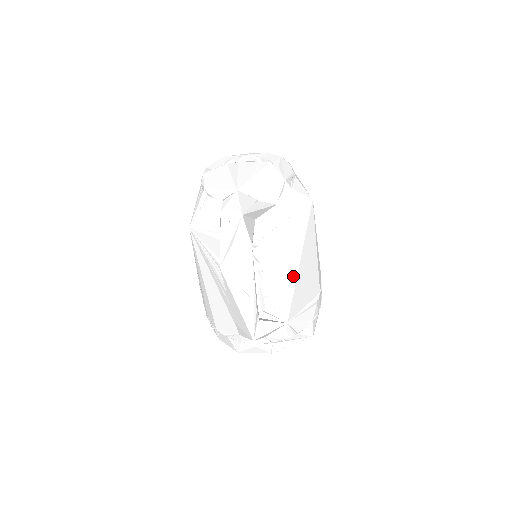
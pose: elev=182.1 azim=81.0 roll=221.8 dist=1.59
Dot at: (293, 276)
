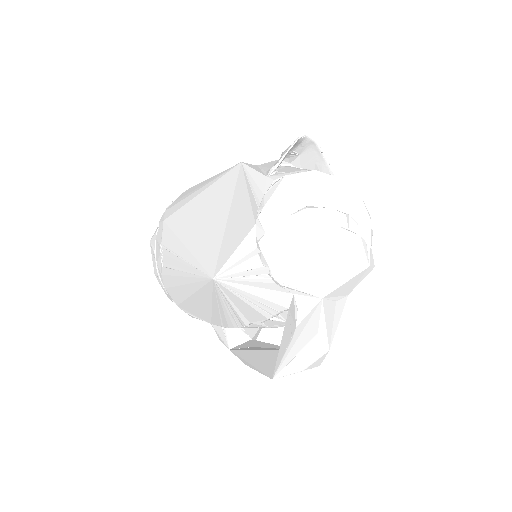
Dot at: occluded
